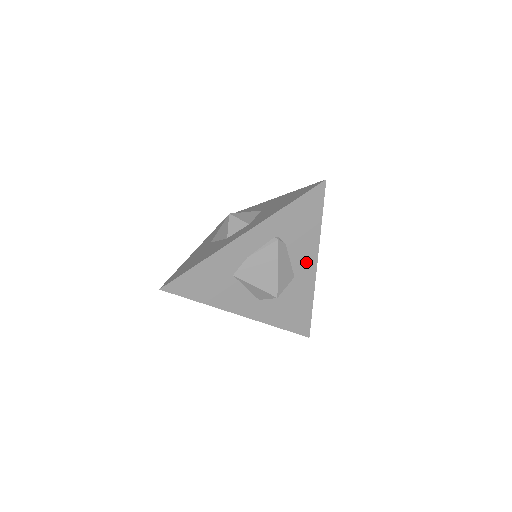
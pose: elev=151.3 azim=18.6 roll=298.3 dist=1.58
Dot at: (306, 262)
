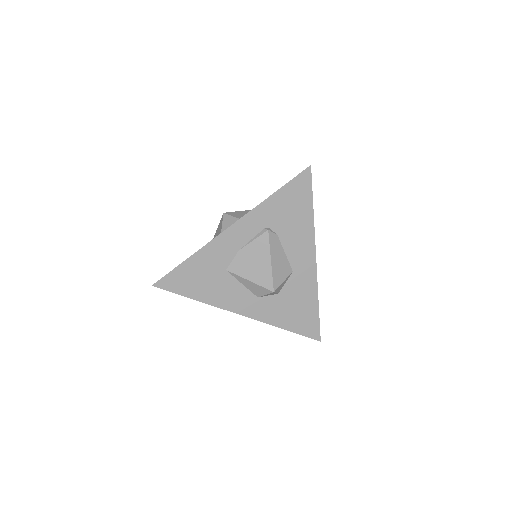
Dot at: (303, 255)
